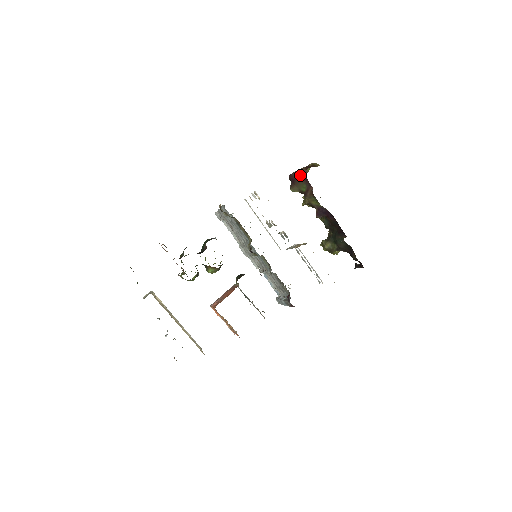
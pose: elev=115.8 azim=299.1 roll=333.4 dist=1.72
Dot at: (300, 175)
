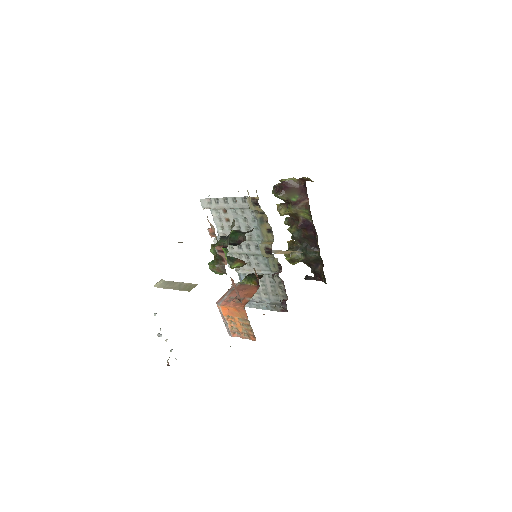
Dot at: (297, 185)
